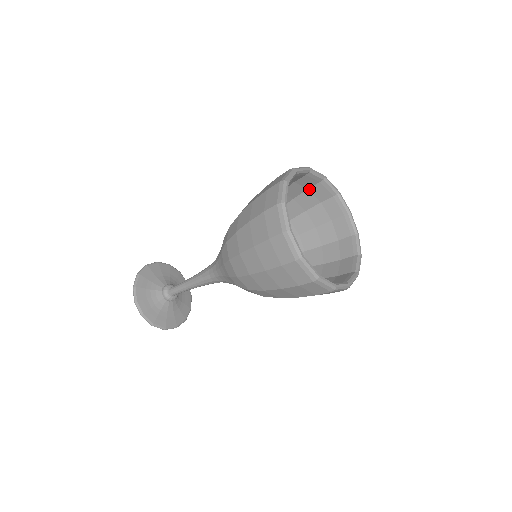
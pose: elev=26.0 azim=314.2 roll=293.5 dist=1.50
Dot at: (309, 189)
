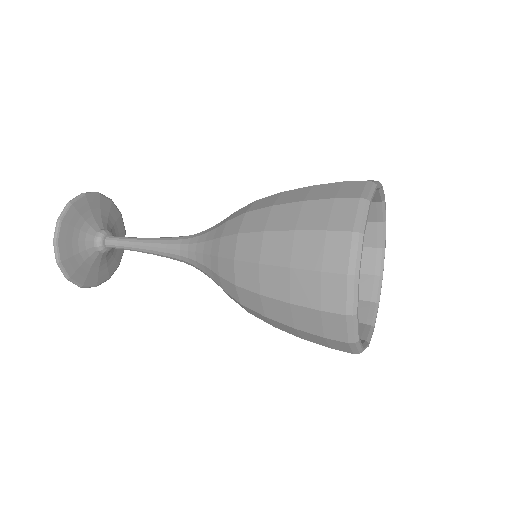
Dot at: occluded
